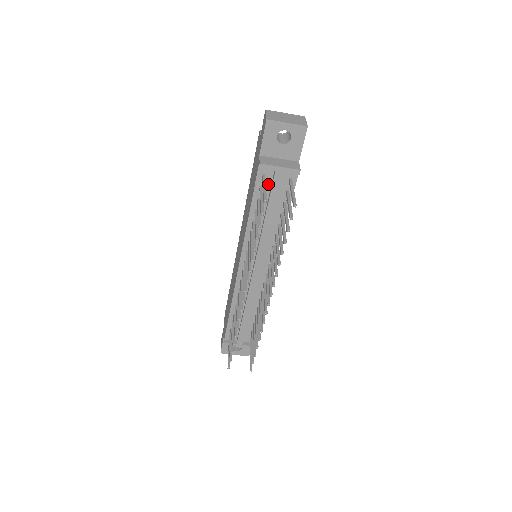
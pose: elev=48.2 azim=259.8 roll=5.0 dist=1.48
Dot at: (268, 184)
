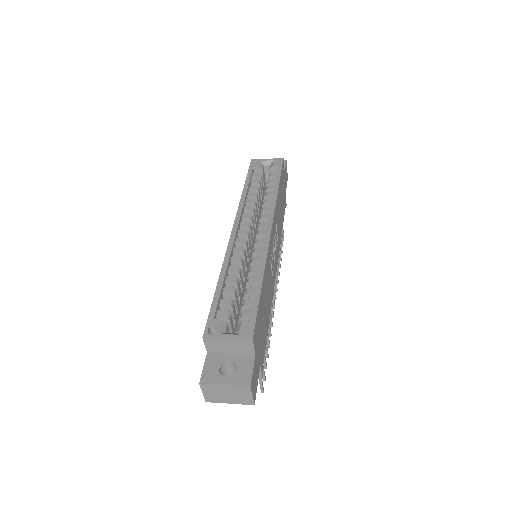
Dot at: occluded
